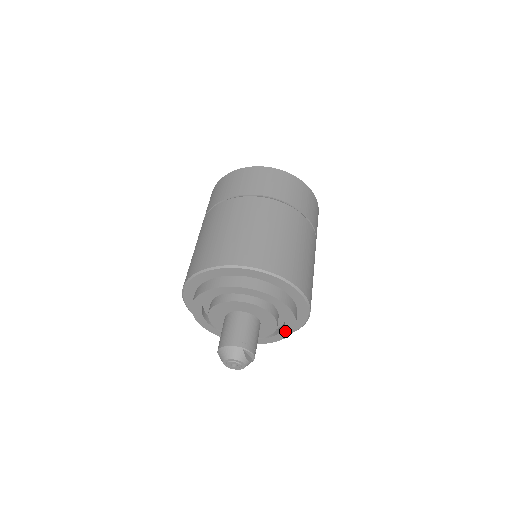
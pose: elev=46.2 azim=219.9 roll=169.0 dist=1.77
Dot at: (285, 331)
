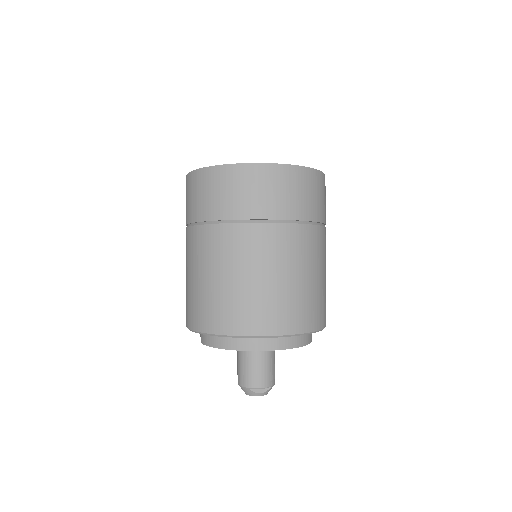
Dot at: occluded
